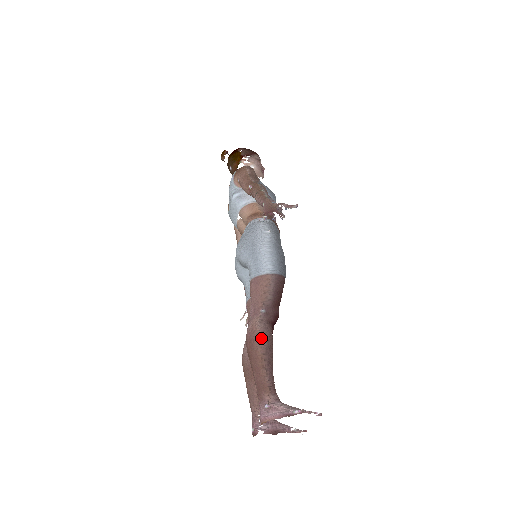
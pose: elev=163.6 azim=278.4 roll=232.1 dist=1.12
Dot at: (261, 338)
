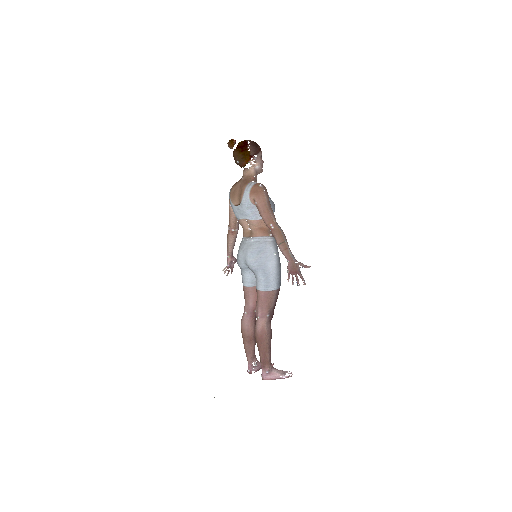
Dot at: (268, 335)
